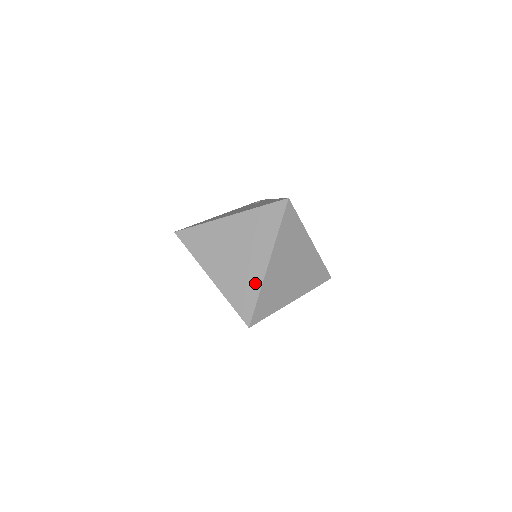
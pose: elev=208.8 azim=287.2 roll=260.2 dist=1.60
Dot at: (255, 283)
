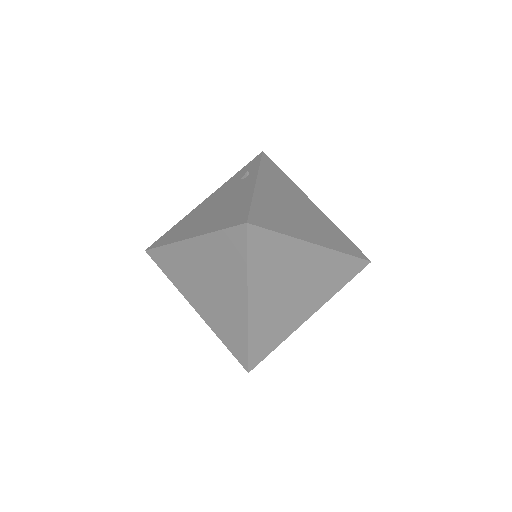
Dot at: (240, 326)
